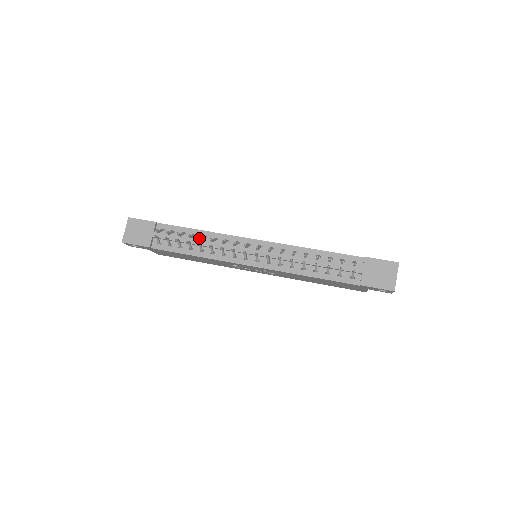
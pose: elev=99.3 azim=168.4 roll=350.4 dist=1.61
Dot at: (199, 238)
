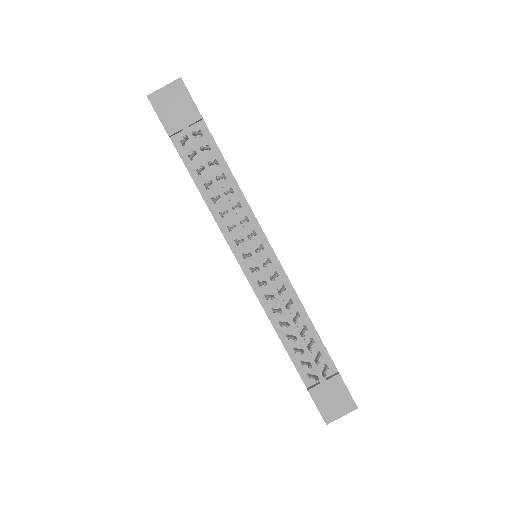
Dot at: (225, 192)
